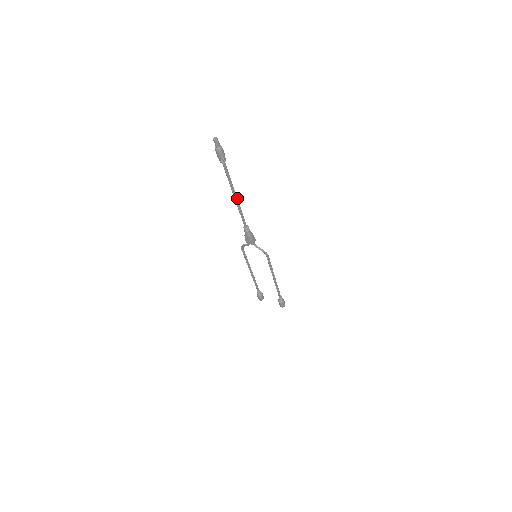
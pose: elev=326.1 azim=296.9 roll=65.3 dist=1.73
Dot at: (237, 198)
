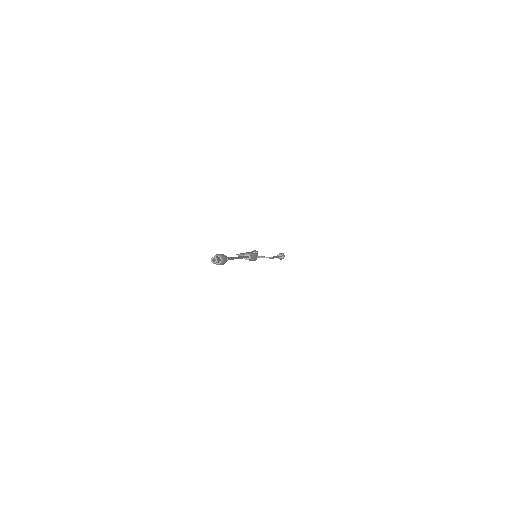
Dot at: (239, 257)
